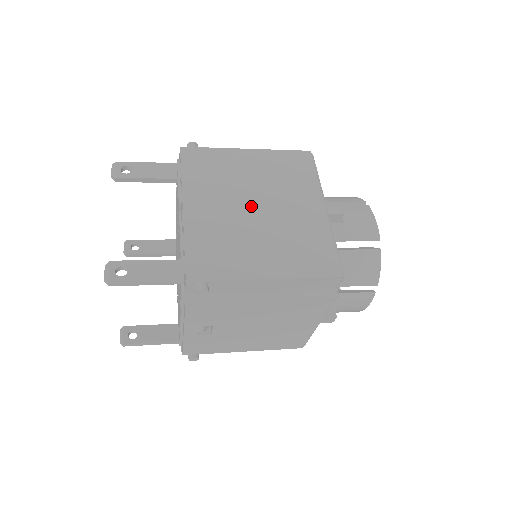
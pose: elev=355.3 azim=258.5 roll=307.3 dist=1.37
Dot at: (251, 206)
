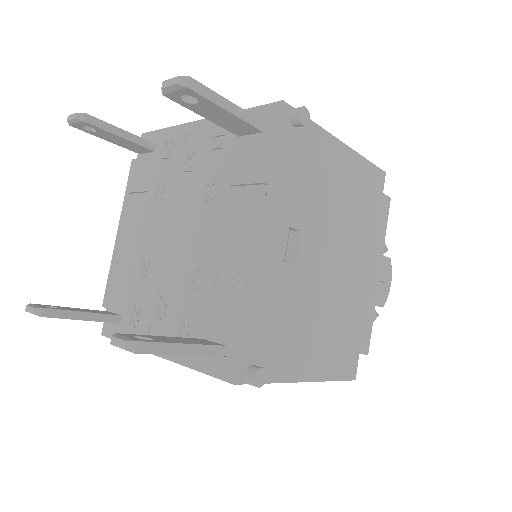
Dot at: occluded
